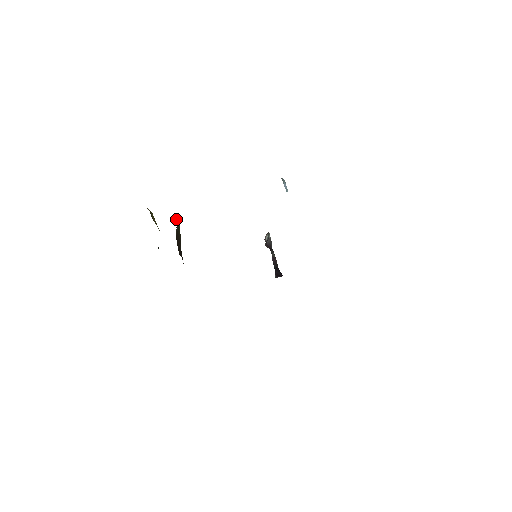
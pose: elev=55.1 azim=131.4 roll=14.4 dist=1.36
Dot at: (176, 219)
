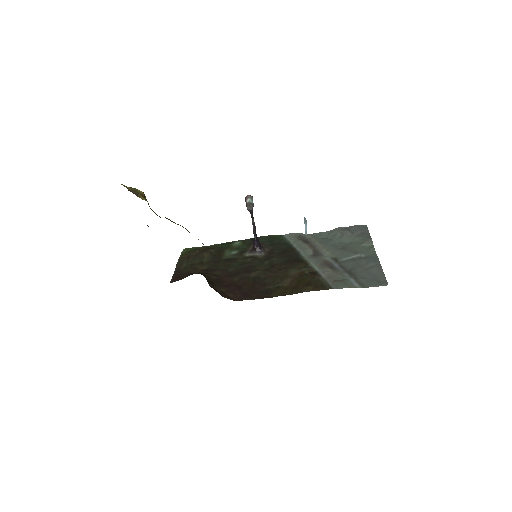
Dot at: occluded
